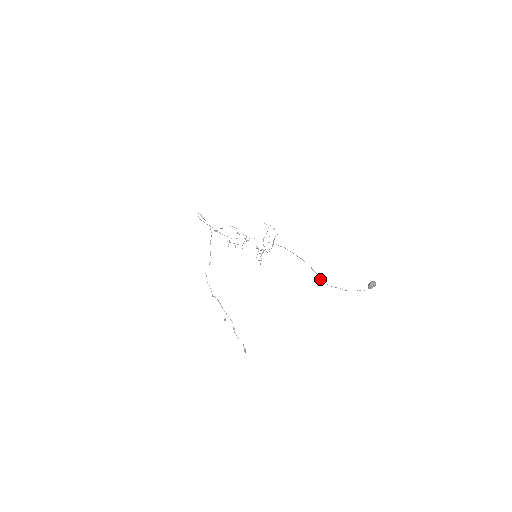
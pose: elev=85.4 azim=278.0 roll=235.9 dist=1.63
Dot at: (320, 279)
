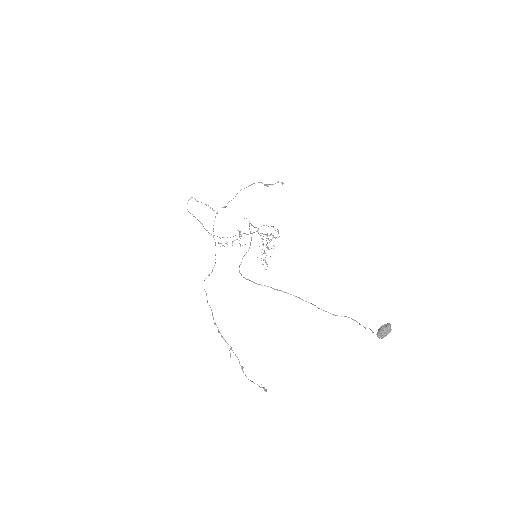
Dot at: occluded
